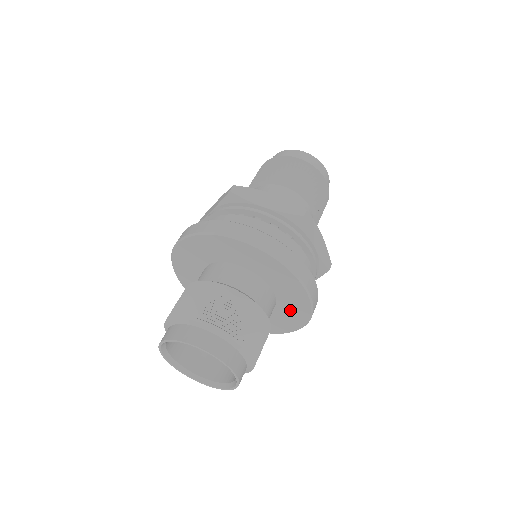
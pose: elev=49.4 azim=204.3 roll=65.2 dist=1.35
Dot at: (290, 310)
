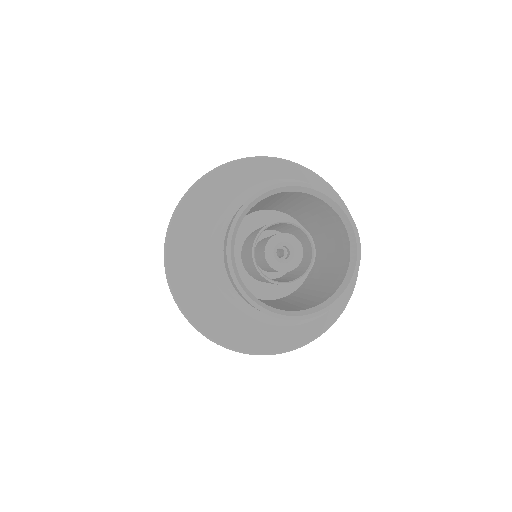
Dot at: occluded
